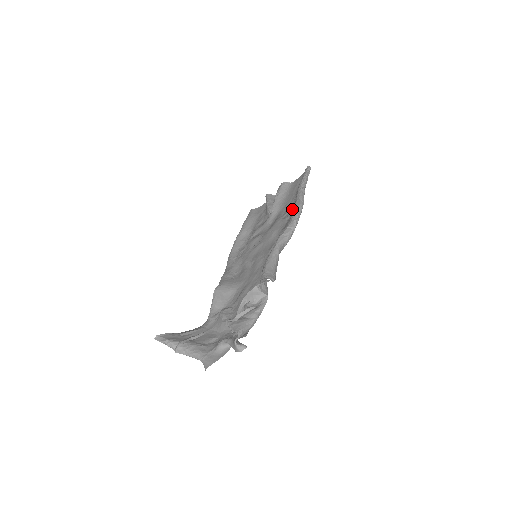
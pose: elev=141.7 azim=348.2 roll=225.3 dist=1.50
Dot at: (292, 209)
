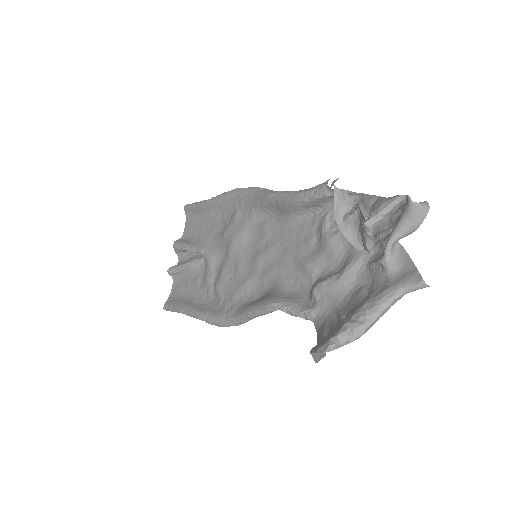
Dot at: (227, 213)
